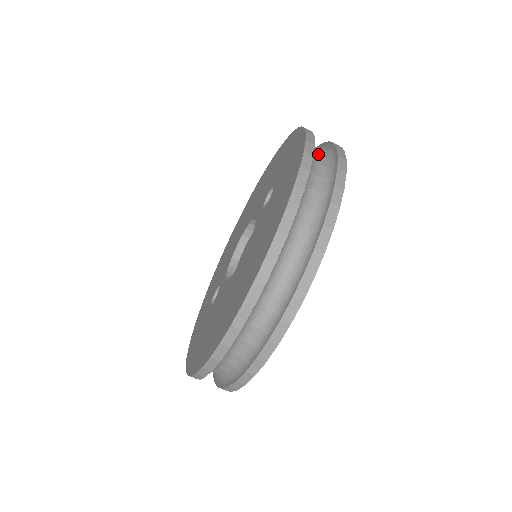
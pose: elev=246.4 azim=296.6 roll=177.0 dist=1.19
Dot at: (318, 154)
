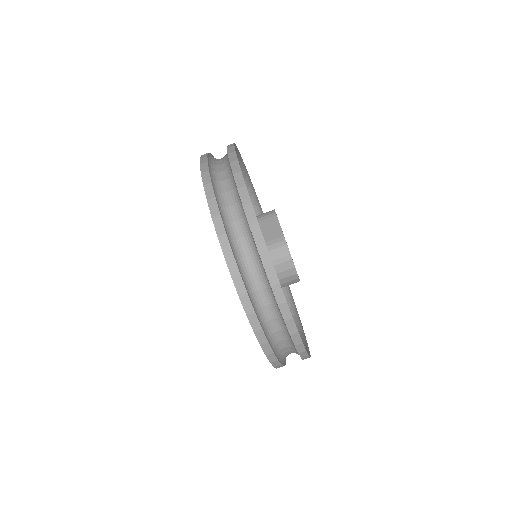
Dot at: (225, 190)
